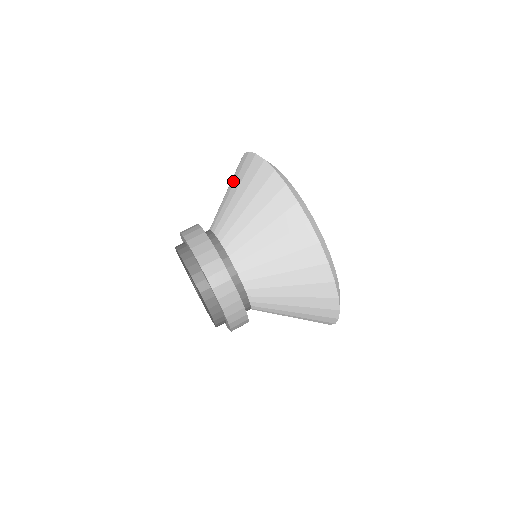
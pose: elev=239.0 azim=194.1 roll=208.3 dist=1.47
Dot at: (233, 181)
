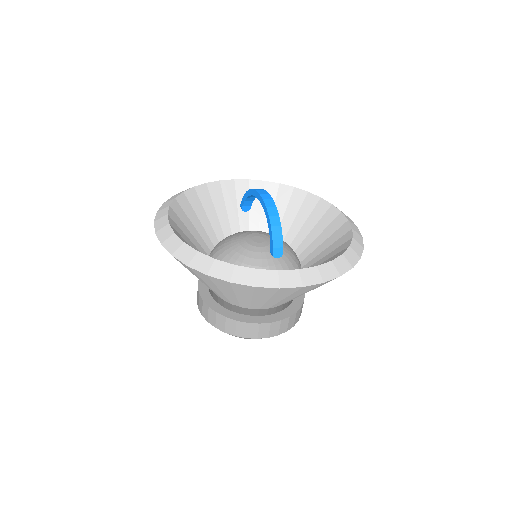
Dot at: occluded
